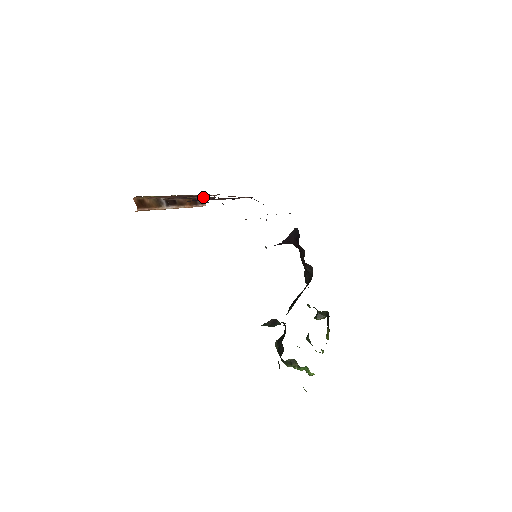
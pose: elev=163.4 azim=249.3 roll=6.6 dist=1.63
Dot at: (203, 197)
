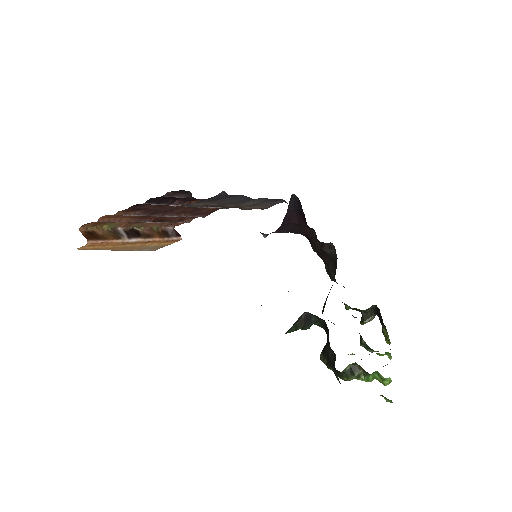
Dot at: (170, 215)
